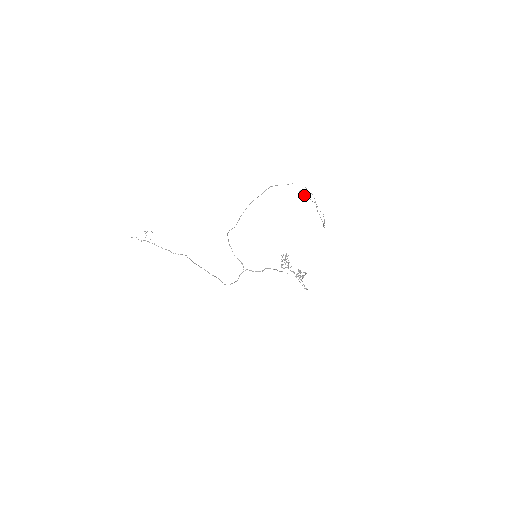
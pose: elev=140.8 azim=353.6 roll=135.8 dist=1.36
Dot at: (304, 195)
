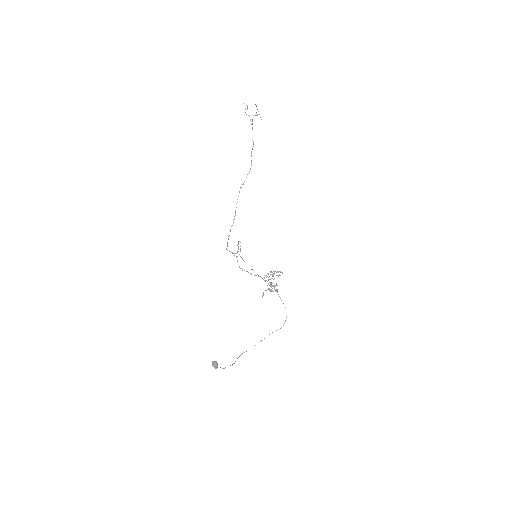
Dot at: (213, 366)
